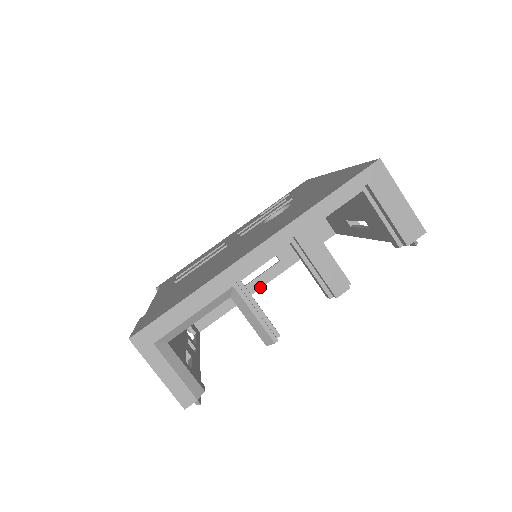
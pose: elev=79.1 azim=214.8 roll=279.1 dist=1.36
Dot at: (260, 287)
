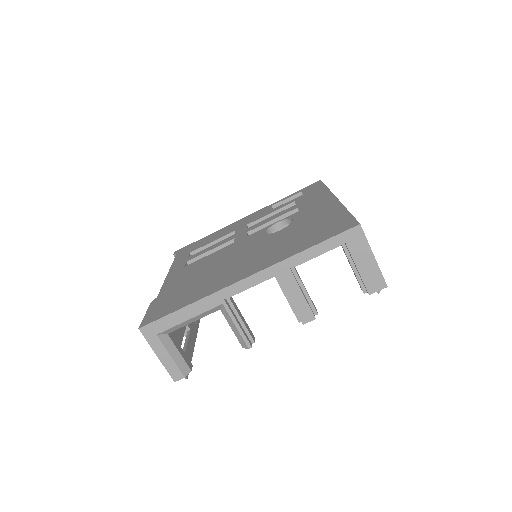
Dot at: occluded
